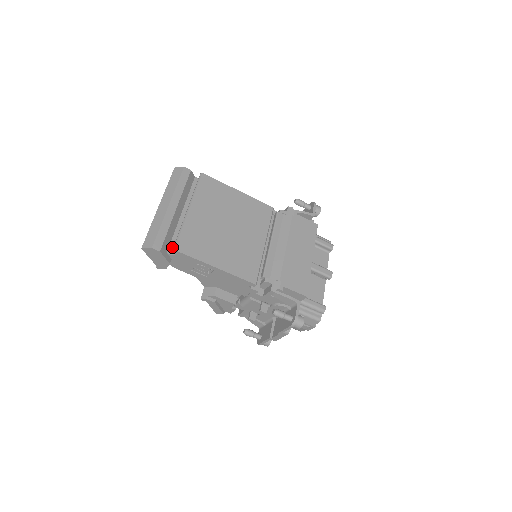
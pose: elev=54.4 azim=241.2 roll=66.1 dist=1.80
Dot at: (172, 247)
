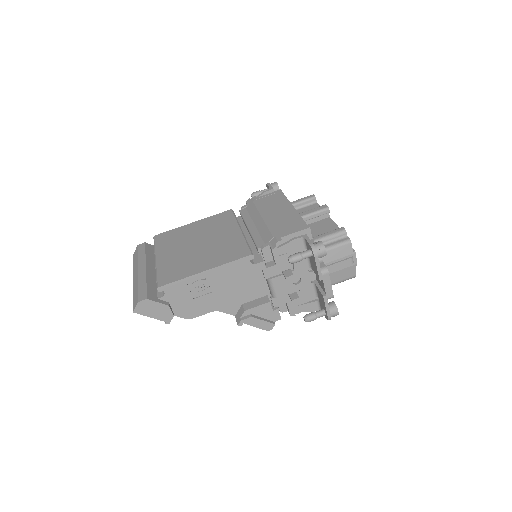
Dot at: (160, 292)
